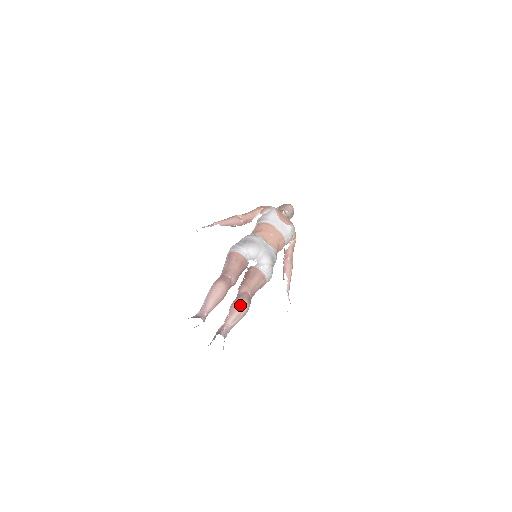
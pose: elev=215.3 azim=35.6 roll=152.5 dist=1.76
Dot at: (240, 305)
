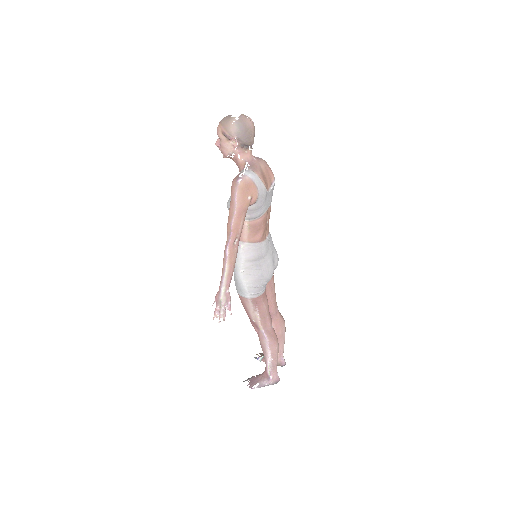
Dot at: (284, 333)
